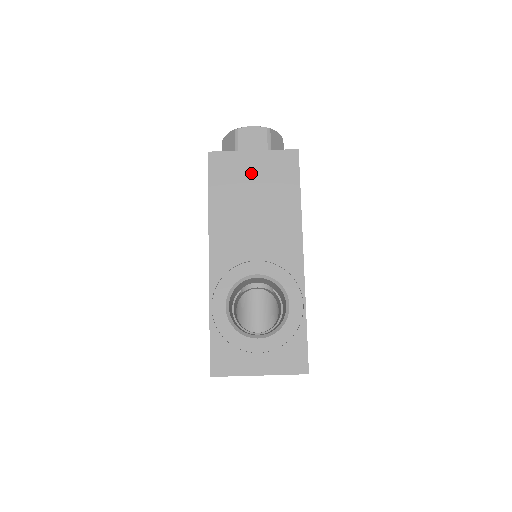
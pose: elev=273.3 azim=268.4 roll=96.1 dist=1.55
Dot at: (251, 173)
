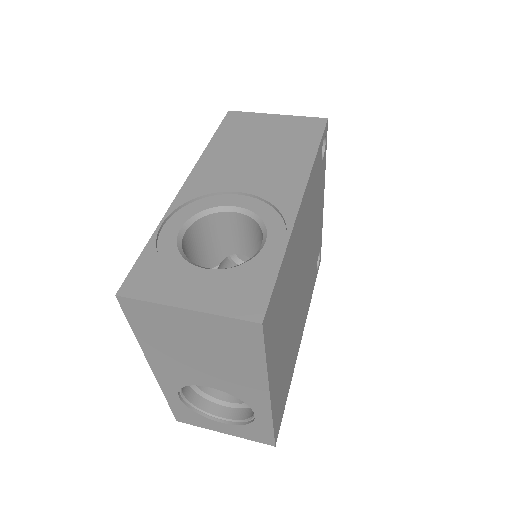
Dot at: (267, 128)
